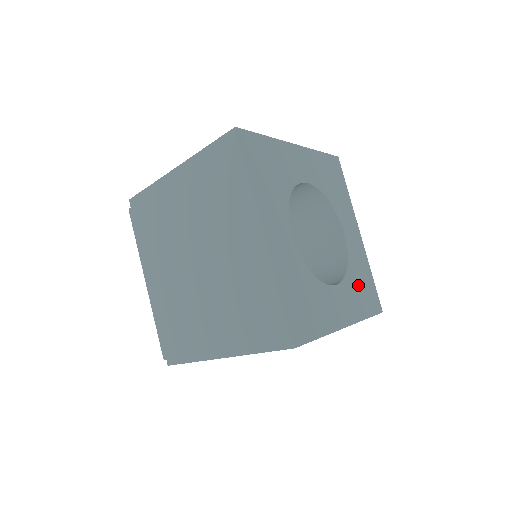
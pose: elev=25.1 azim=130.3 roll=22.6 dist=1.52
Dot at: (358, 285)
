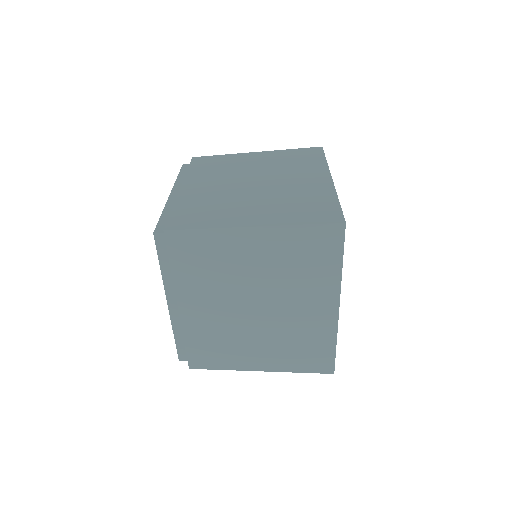
Dot at: occluded
